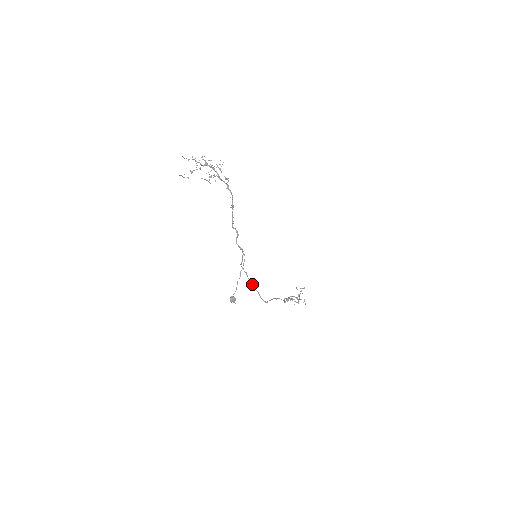
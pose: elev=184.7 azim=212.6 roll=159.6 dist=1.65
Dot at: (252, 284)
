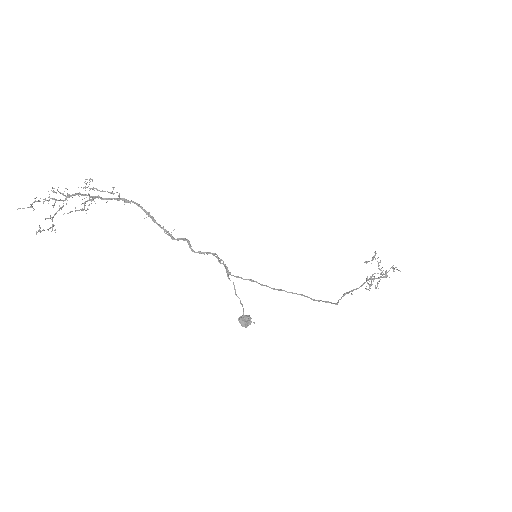
Dot at: (278, 289)
